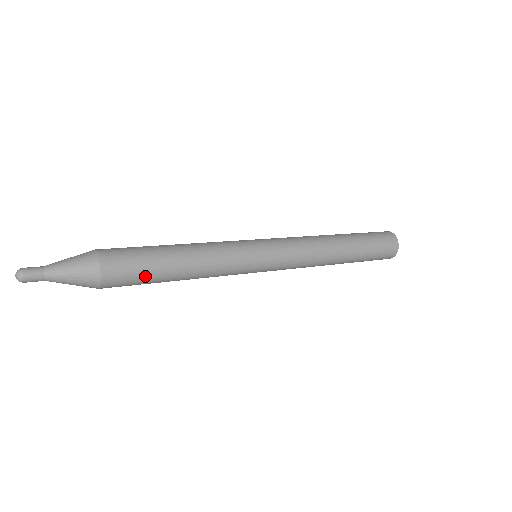
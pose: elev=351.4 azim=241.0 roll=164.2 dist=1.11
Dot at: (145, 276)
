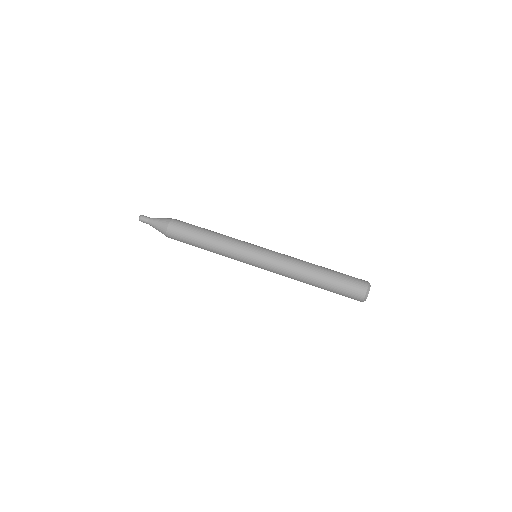
Dot at: occluded
